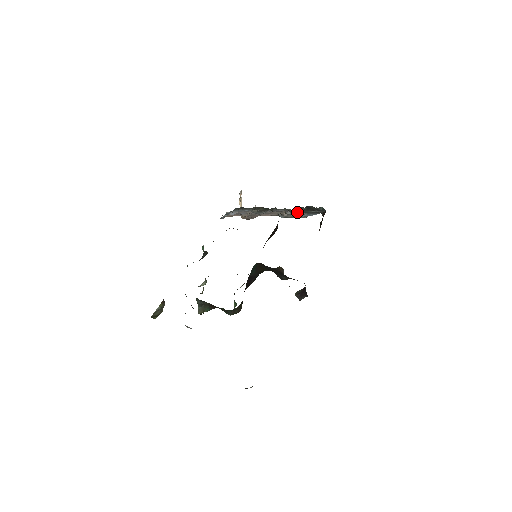
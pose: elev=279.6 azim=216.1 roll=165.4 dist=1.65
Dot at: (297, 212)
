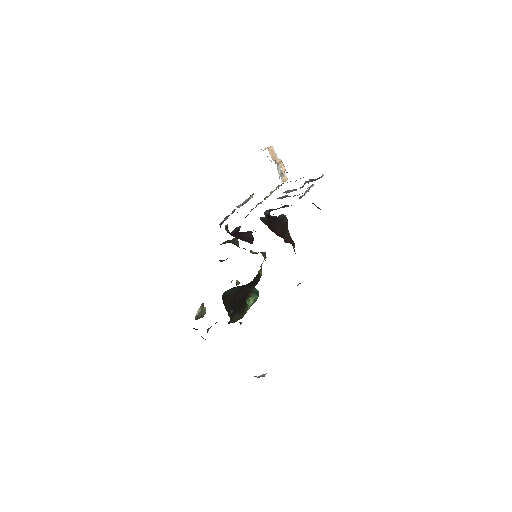
Dot at: (270, 211)
